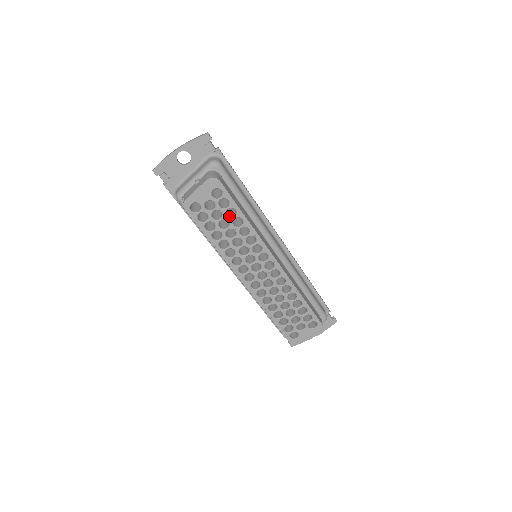
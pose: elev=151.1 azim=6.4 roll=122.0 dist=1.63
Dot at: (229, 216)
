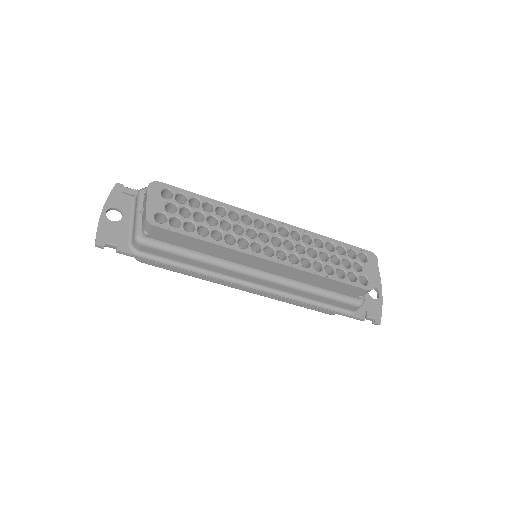
Dot at: (196, 209)
